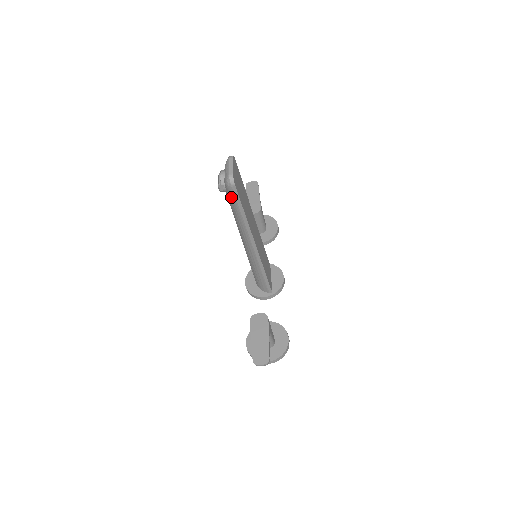
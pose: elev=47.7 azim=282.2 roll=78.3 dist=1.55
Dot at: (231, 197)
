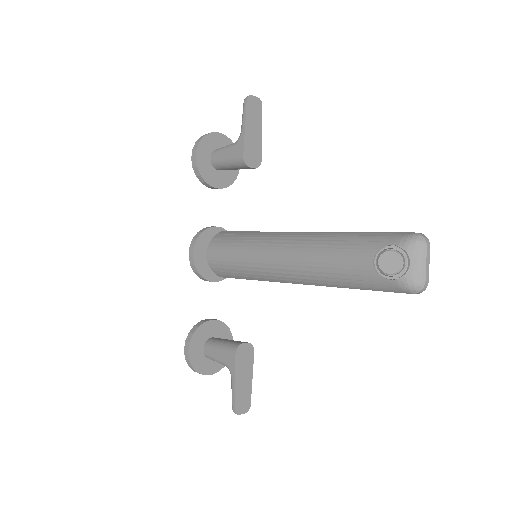
Dot at: (385, 287)
